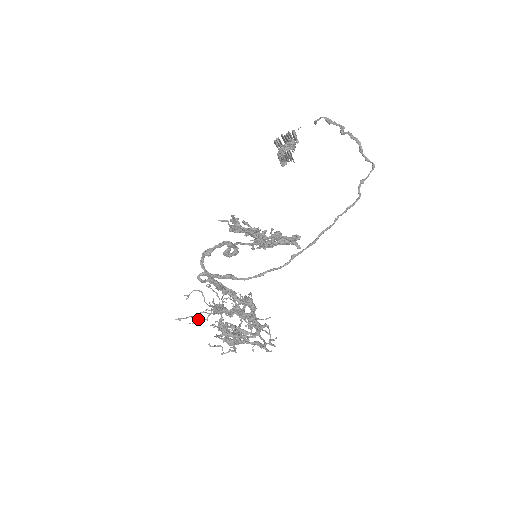
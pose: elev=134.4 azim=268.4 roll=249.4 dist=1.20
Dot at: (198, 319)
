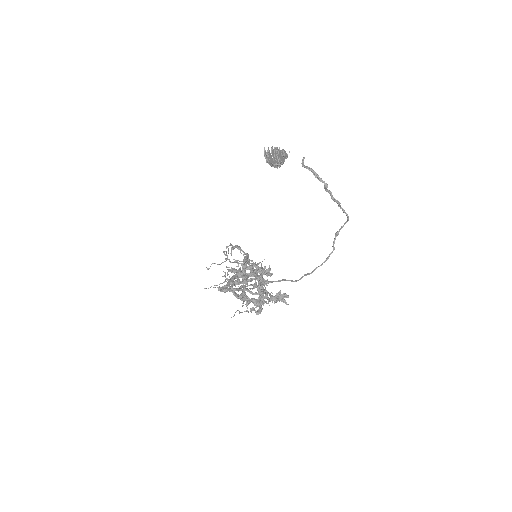
Dot at: (219, 287)
